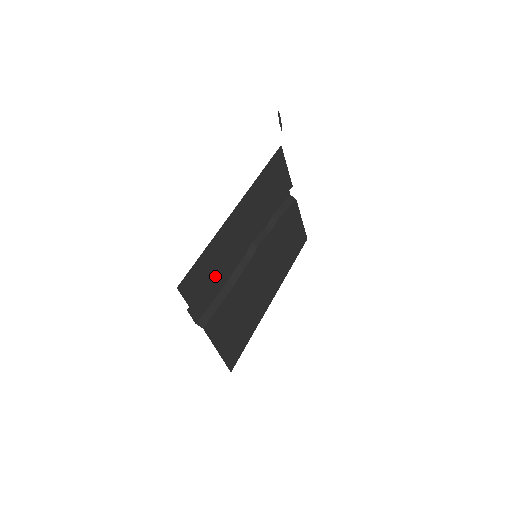
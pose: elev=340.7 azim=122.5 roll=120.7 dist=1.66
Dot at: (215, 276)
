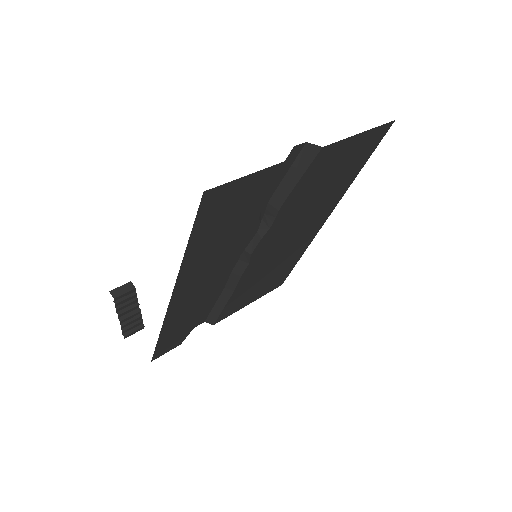
Dot at: (195, 319)
